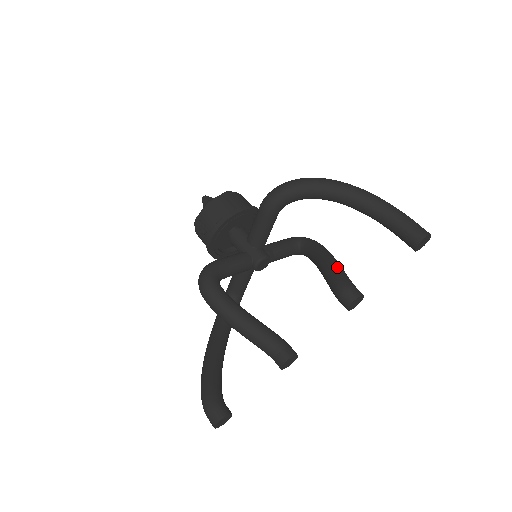
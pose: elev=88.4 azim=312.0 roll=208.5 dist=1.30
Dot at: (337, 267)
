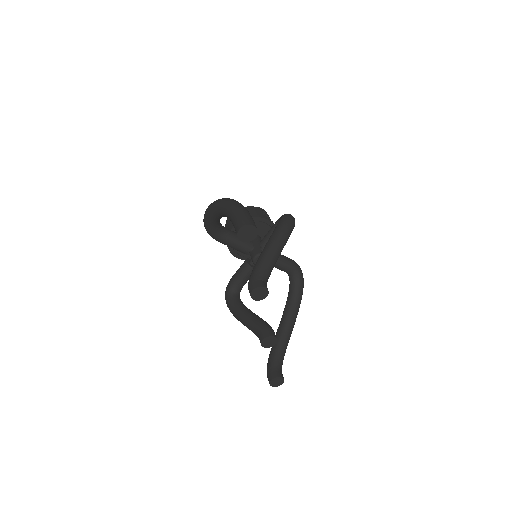
Dot at: (257, 261)
